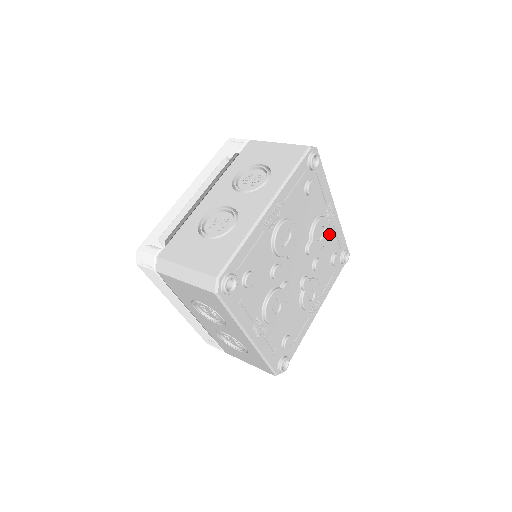
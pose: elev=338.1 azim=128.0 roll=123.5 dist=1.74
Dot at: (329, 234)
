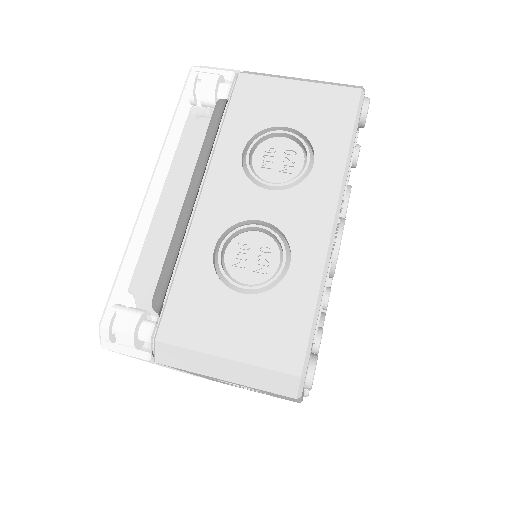
Dot at: occluded
